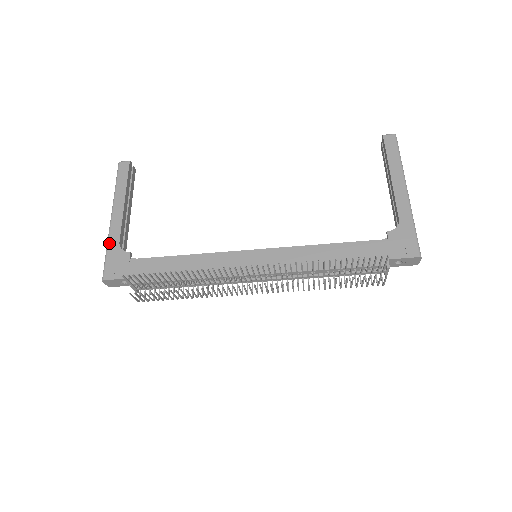
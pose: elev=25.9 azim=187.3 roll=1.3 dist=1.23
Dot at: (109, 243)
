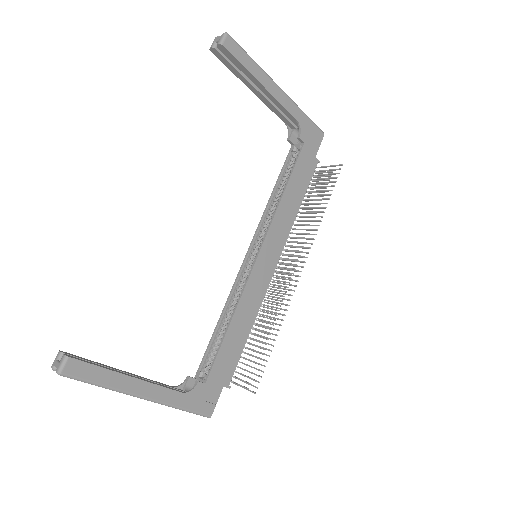
Dot at: (176, 405)
